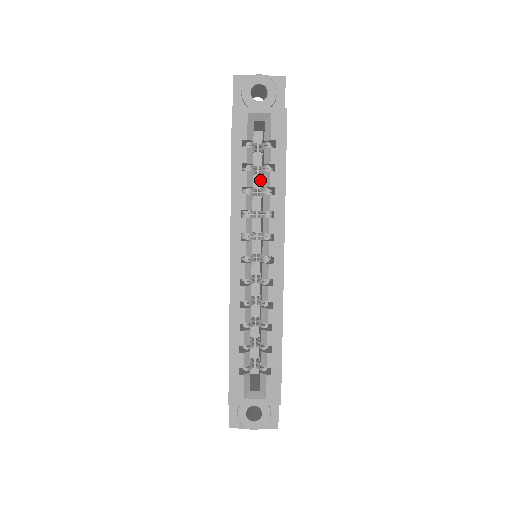
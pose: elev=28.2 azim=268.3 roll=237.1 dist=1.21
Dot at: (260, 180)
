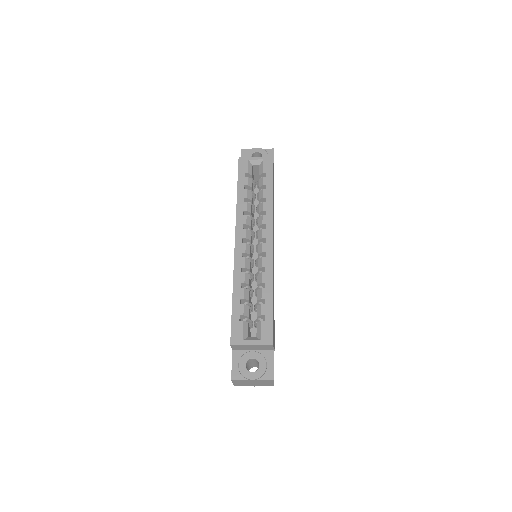
Dot at: occluded
